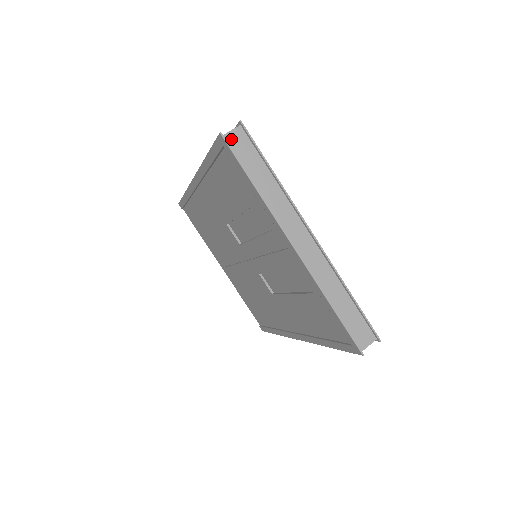
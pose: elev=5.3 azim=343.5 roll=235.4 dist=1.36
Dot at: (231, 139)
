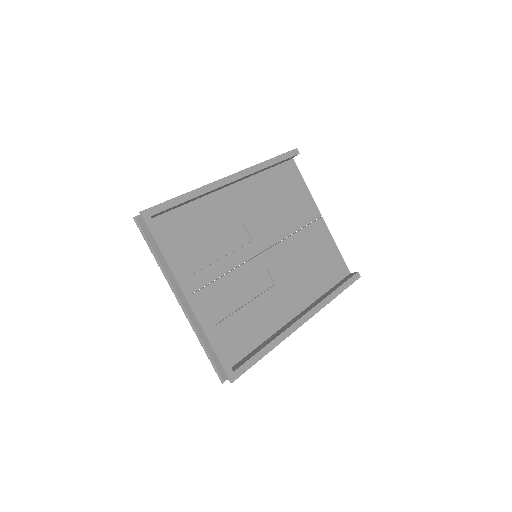
Dot at: (140, 222)
